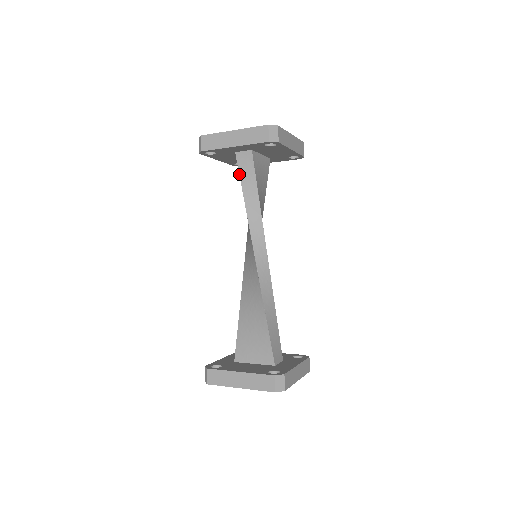
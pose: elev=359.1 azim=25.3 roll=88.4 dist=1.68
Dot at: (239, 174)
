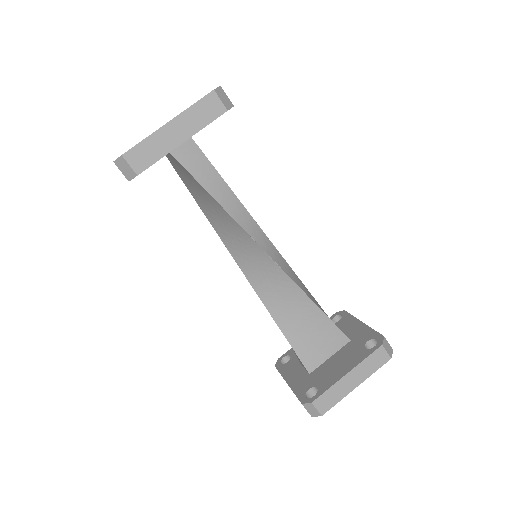
Dot at: (192, 176)
